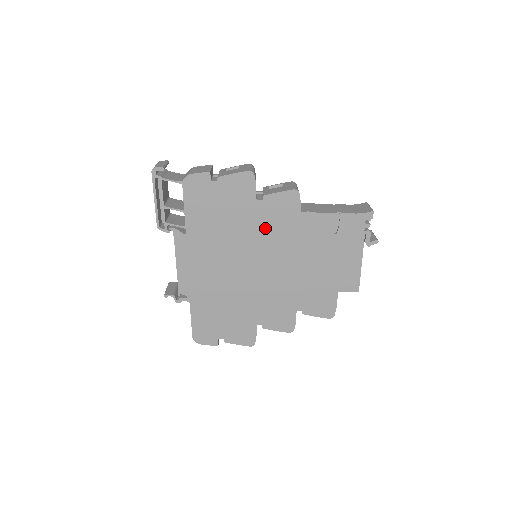
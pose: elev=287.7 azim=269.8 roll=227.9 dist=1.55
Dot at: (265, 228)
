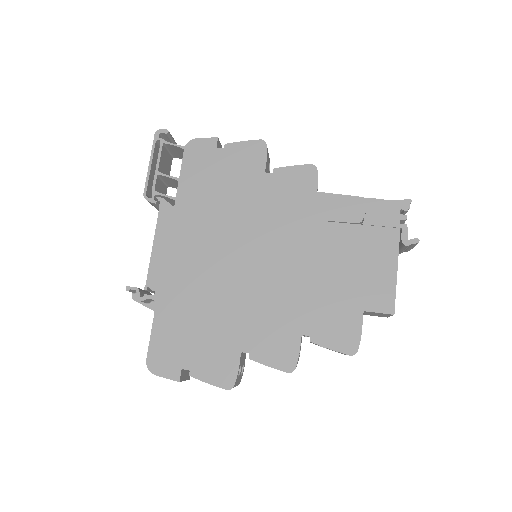
Dot at: (271, 208)
